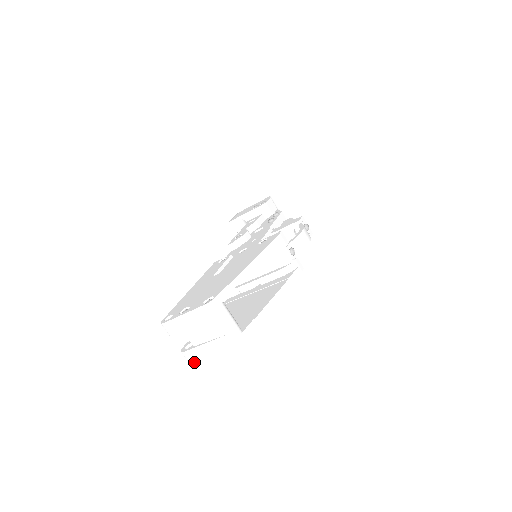
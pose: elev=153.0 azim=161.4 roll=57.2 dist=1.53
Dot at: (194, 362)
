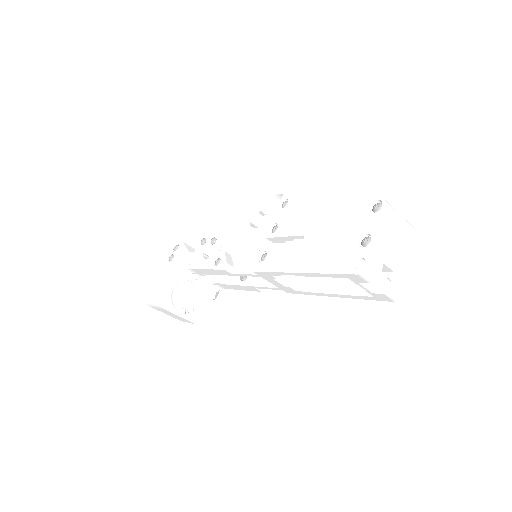
Dot at: (405, 289)
